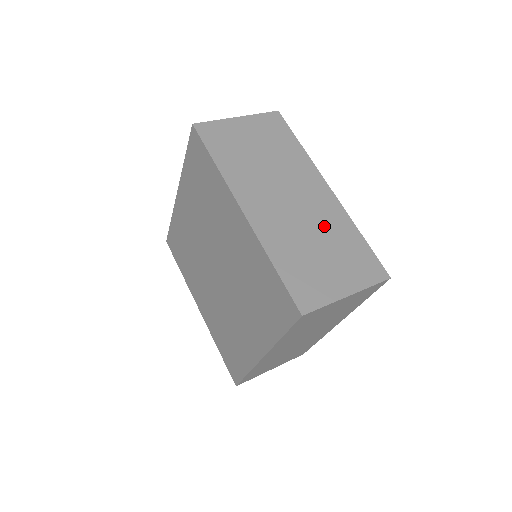
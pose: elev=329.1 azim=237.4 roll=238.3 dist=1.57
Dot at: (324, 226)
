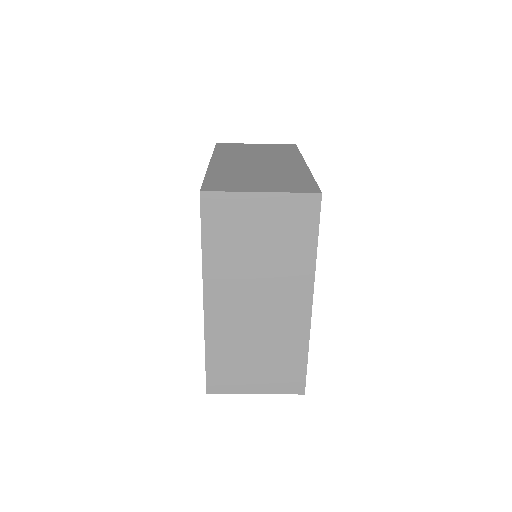
Dot at: (277, 172)
